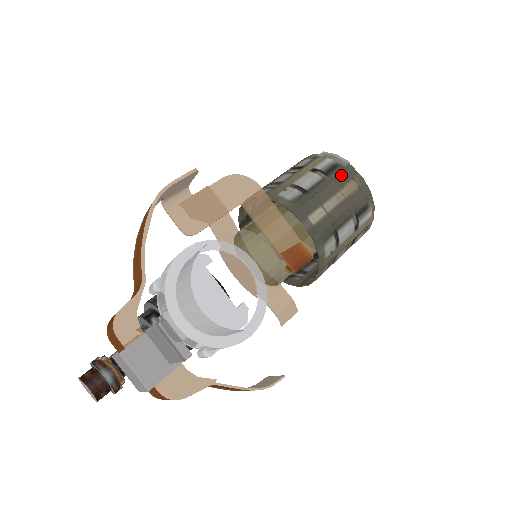
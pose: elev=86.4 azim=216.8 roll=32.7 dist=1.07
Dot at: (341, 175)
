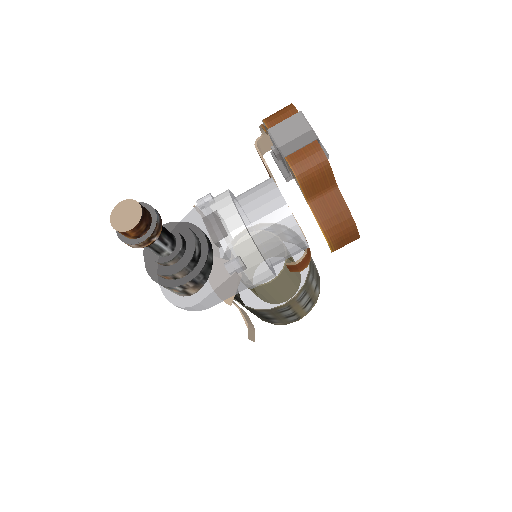
Dot at: occluded
